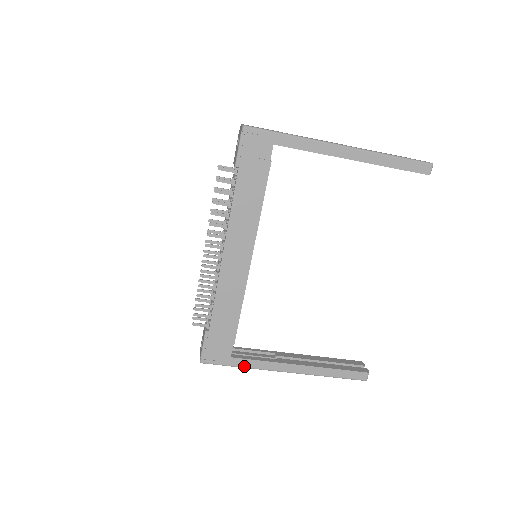
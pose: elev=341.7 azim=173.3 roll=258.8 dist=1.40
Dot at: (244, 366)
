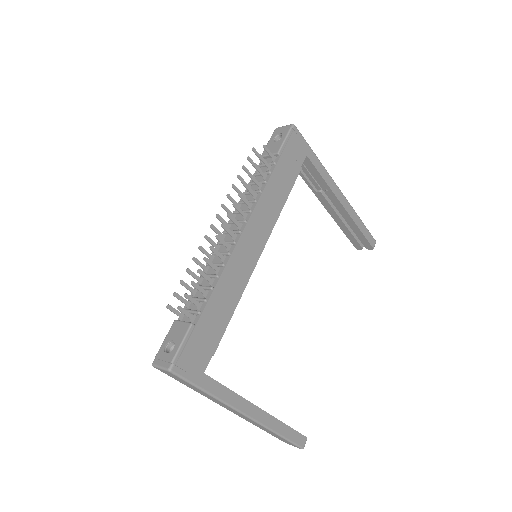
Dot at: (212, 392)
